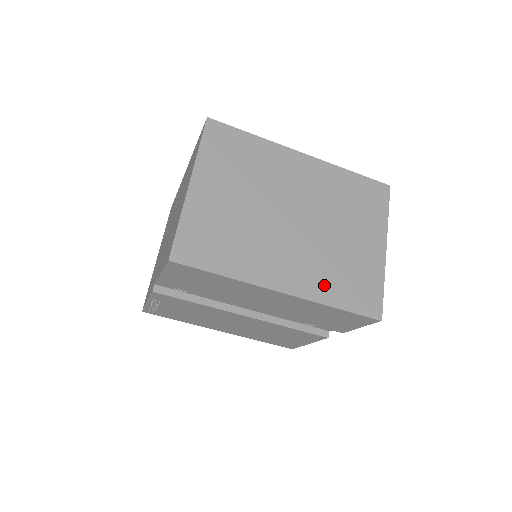
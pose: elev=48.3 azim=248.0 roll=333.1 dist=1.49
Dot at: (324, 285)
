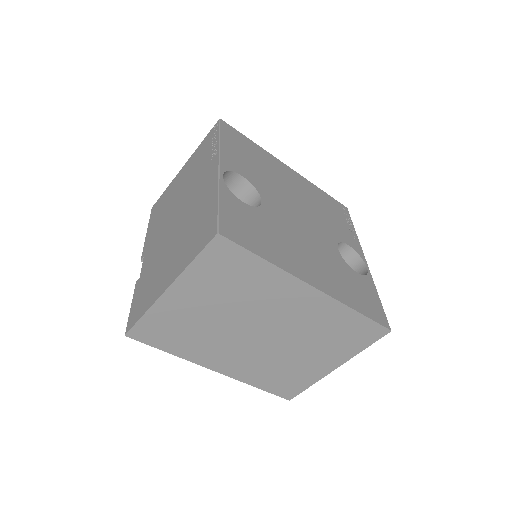
Dot at: (256, 375)
